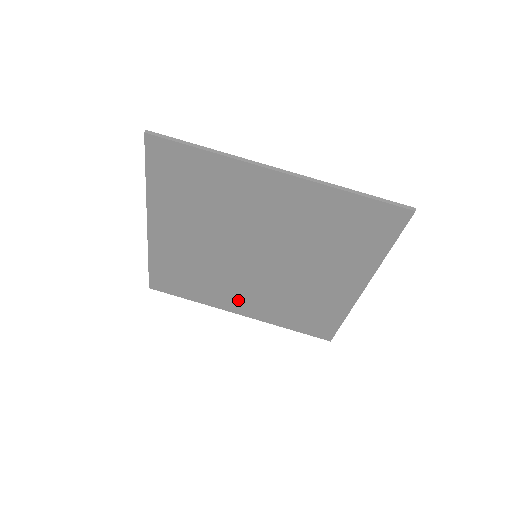
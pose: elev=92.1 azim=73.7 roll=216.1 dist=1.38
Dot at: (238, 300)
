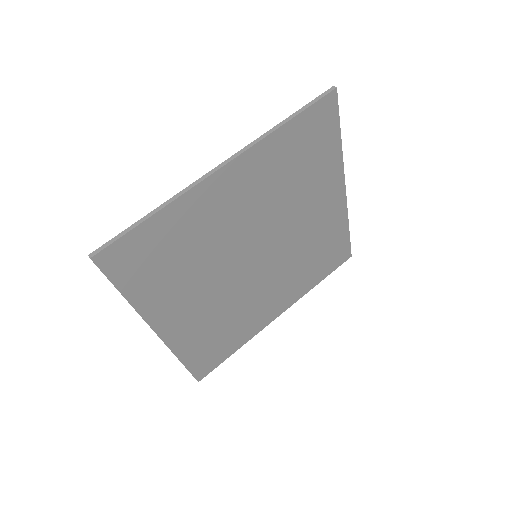
Dot at: (270, 306)
